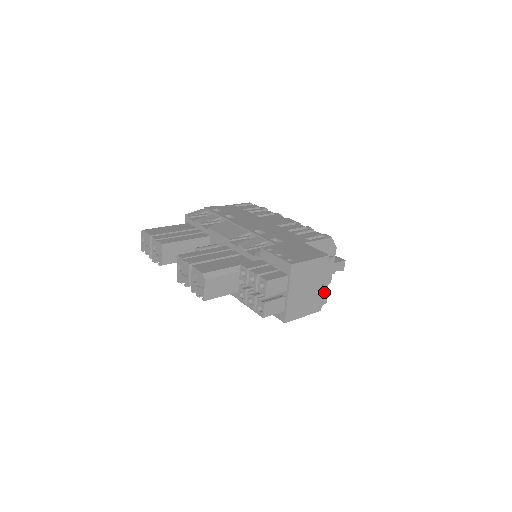
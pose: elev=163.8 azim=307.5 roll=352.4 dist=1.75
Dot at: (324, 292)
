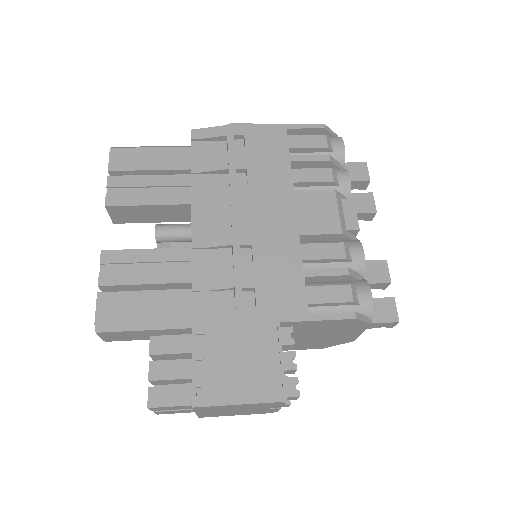
Dot at: (277, 409)
